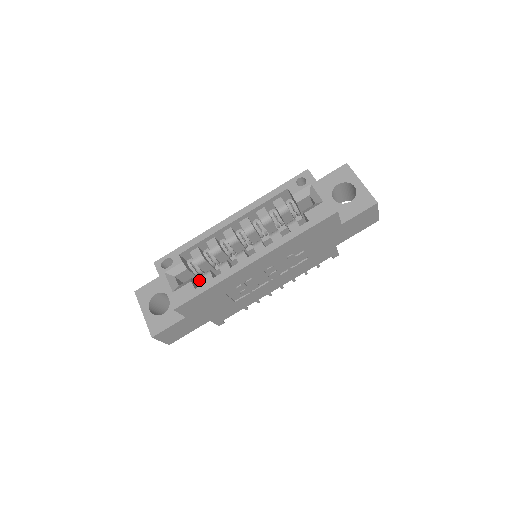
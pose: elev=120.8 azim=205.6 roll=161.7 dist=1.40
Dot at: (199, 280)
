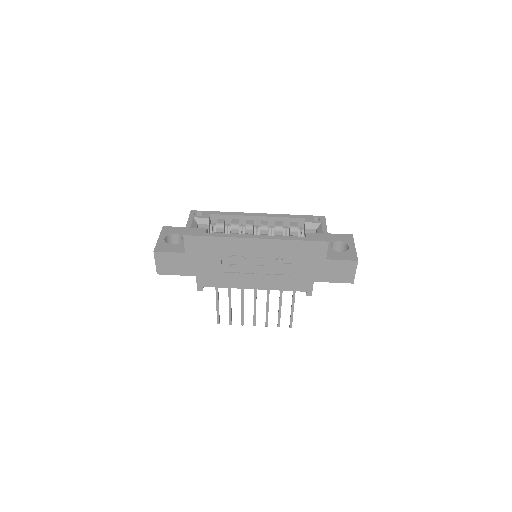
Dot at: occluded
